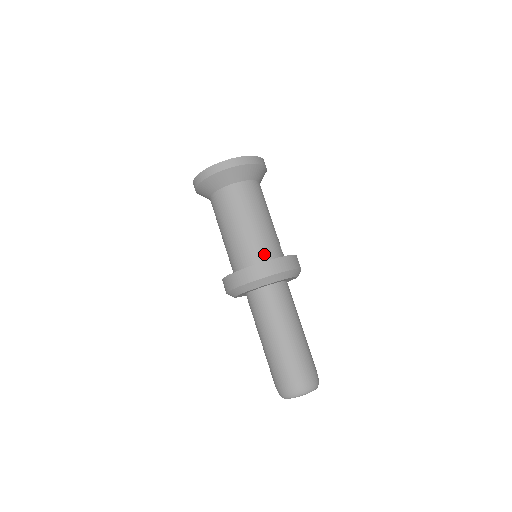
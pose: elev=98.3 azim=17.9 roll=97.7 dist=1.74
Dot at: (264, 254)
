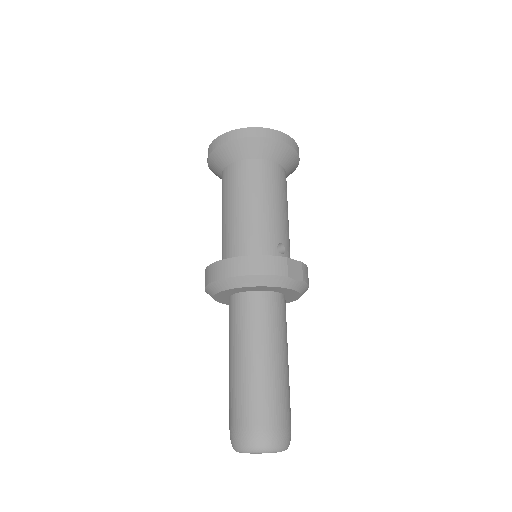
Dot at: (242, 251)
